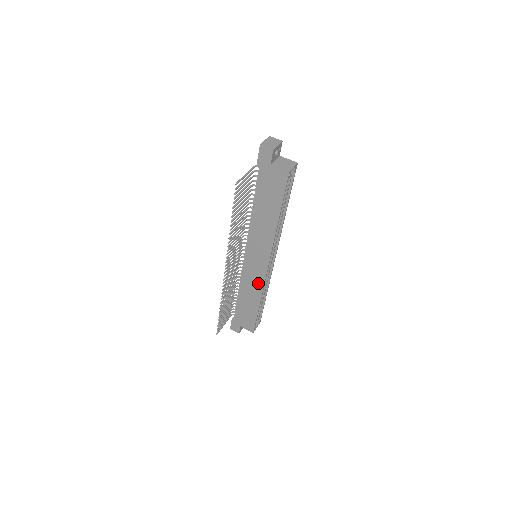
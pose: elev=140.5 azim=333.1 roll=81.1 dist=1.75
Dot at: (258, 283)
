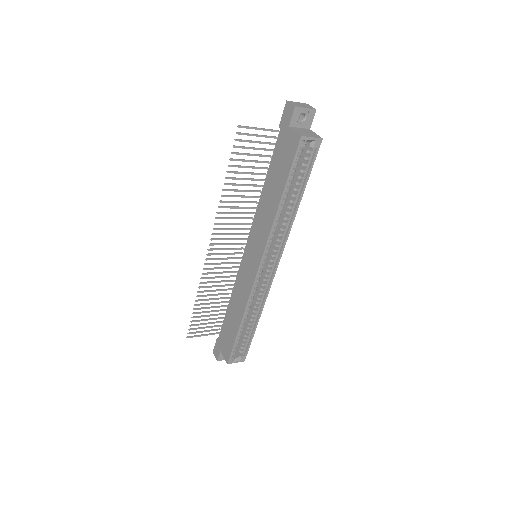
Dot at: (246, 291)
